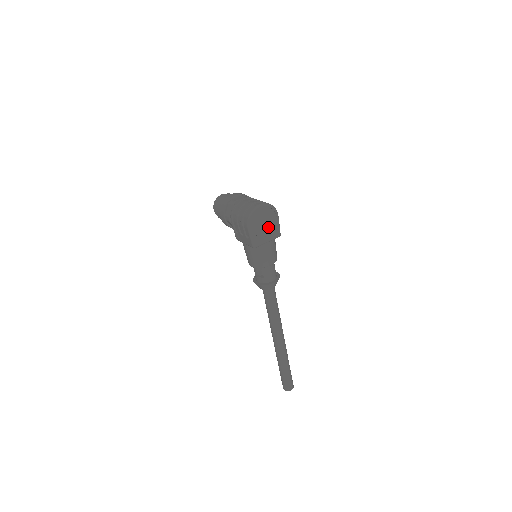
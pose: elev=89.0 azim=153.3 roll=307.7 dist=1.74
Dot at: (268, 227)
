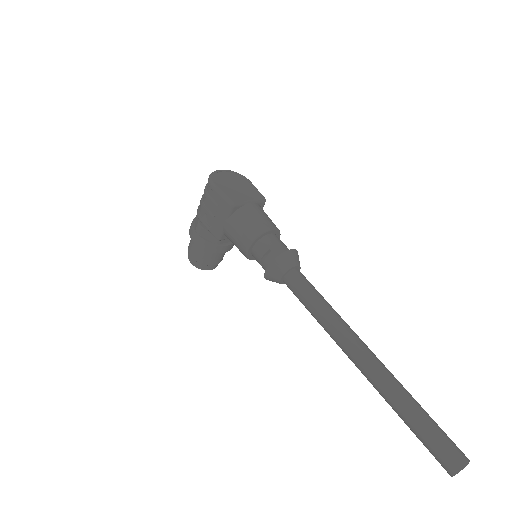
Dot at: (242, 189)
